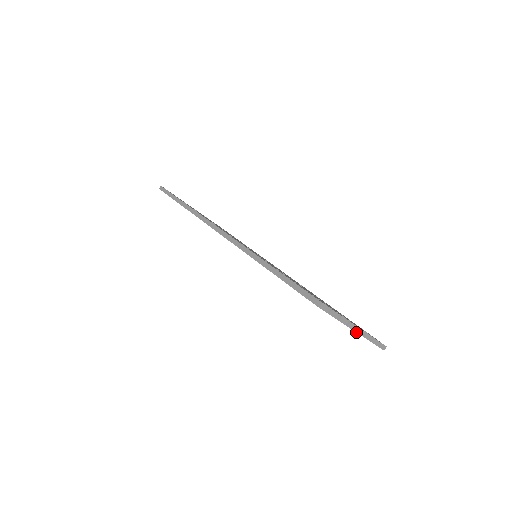
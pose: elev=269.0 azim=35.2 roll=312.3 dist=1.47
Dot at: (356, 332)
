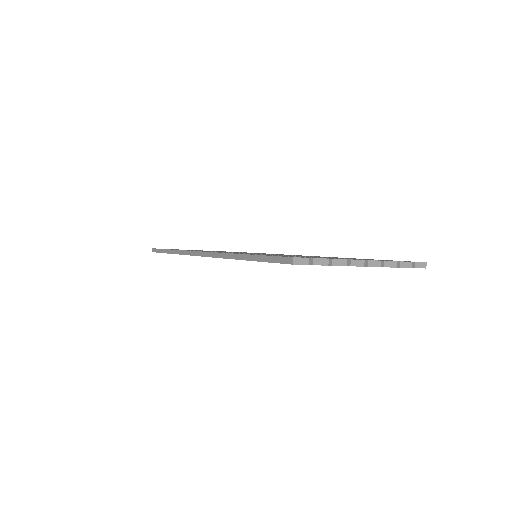
Dot at: occluded
